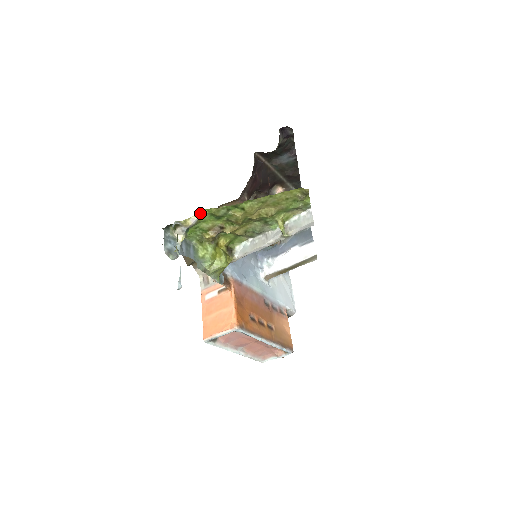
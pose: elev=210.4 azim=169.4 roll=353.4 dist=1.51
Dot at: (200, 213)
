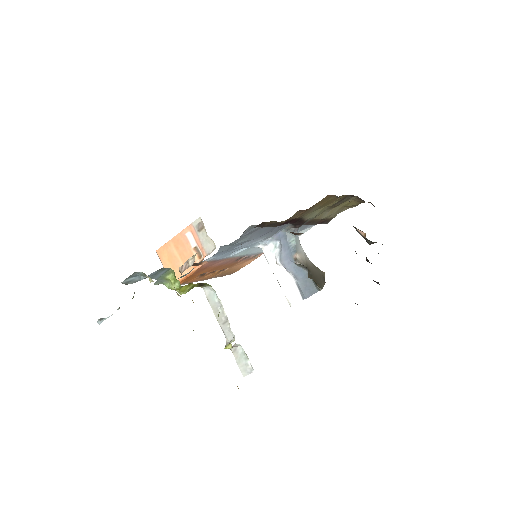
Dot at: occluded
